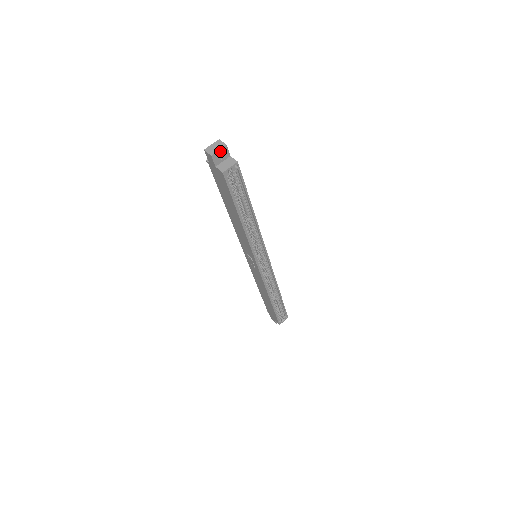
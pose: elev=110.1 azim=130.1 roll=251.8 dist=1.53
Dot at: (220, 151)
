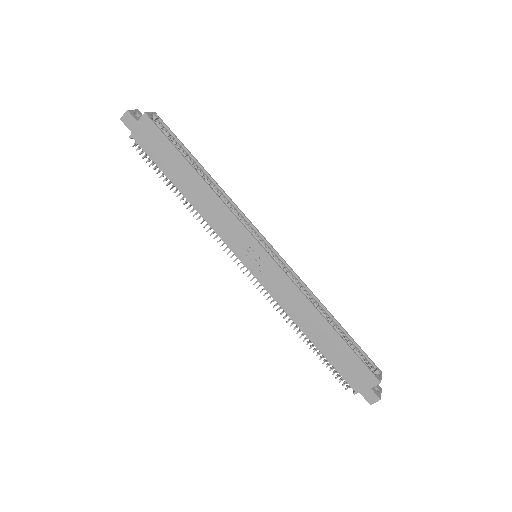
Dot at: (134, 112)
